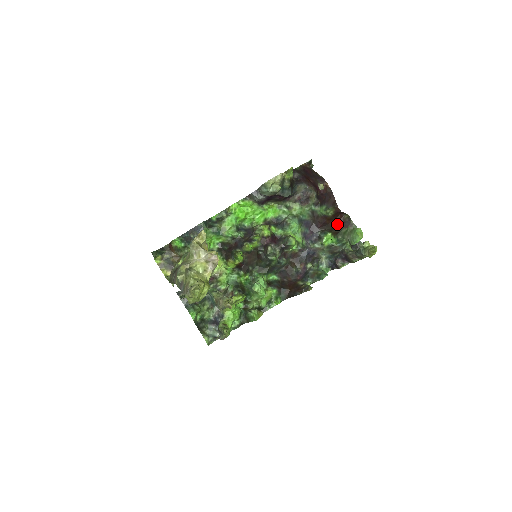
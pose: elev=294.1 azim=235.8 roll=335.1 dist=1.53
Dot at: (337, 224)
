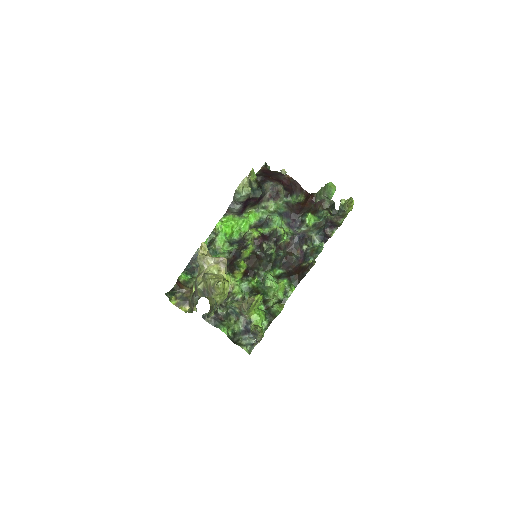
Dot at: (312, 204)
